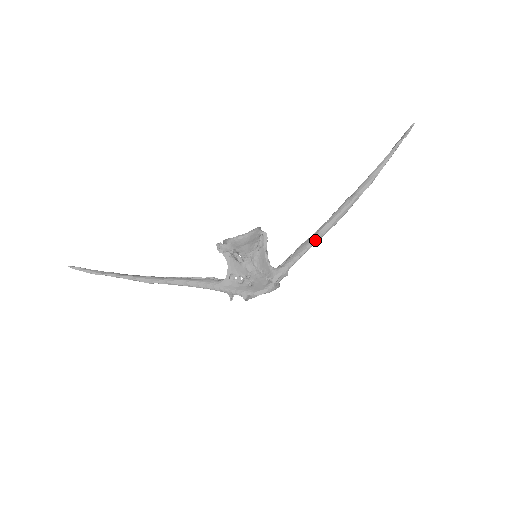
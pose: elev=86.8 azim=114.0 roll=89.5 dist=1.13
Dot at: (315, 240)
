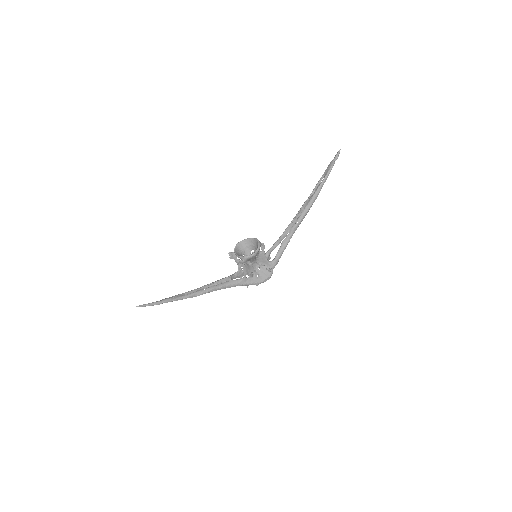
Dot at: occluded
